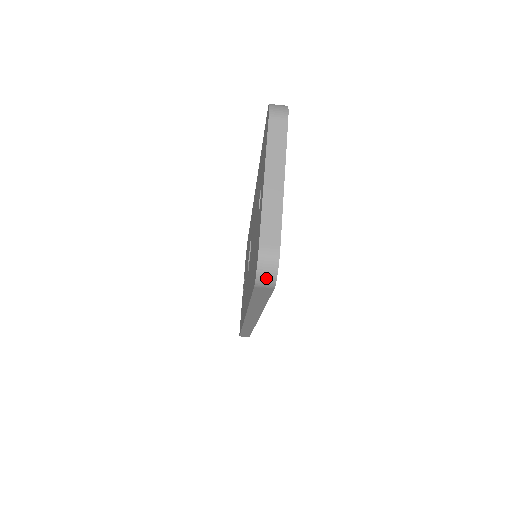
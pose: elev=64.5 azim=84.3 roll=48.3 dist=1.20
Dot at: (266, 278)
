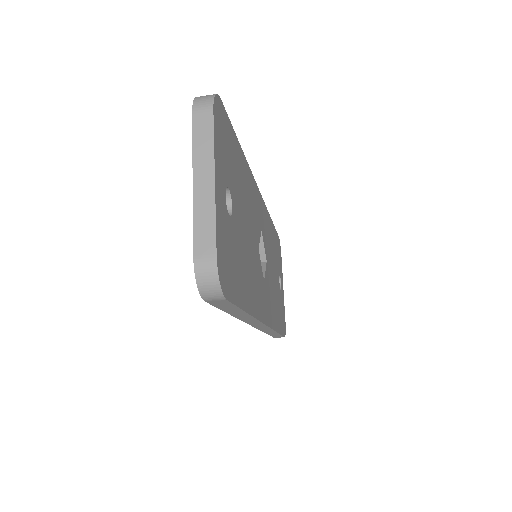
Dot at: (210, 291)
